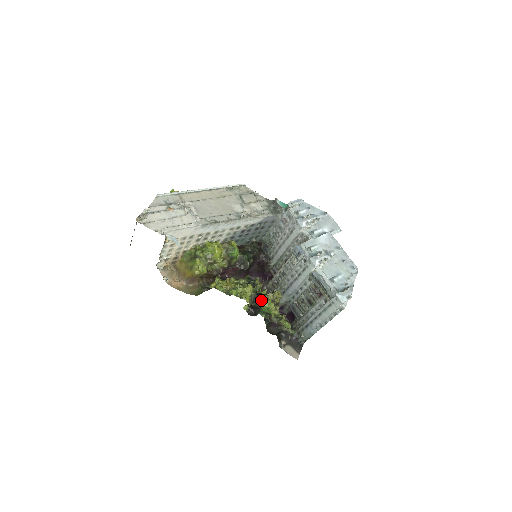
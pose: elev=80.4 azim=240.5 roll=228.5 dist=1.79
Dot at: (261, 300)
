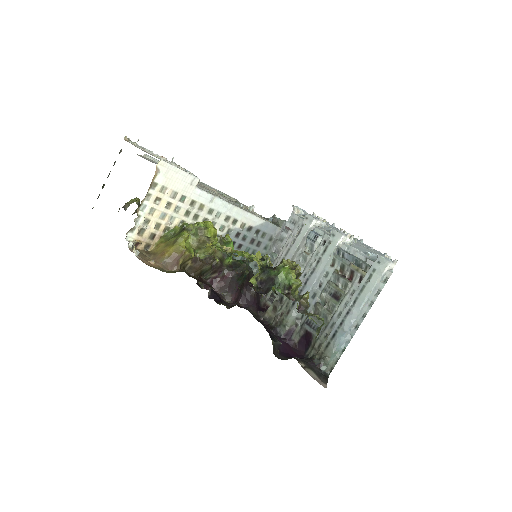
Dot at: (276, 267)
